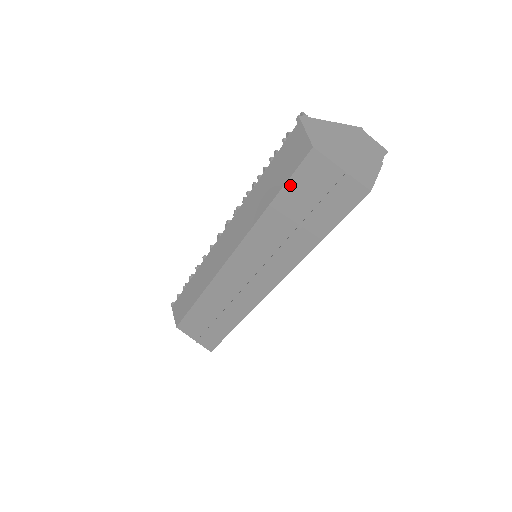
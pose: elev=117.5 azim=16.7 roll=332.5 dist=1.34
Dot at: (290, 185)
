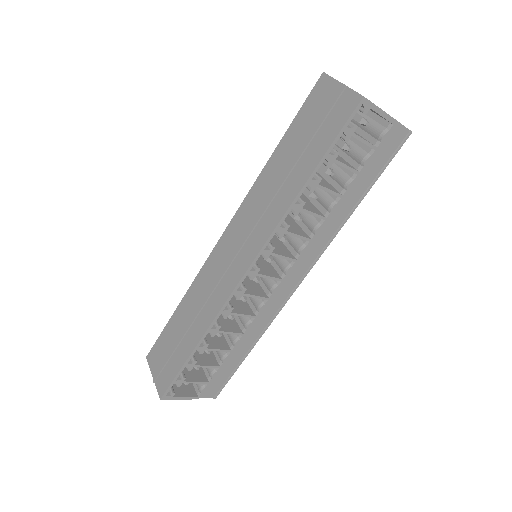
Dot at: (297, 119)
